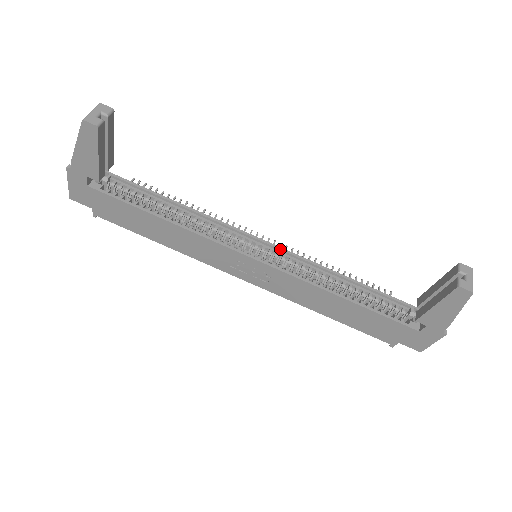
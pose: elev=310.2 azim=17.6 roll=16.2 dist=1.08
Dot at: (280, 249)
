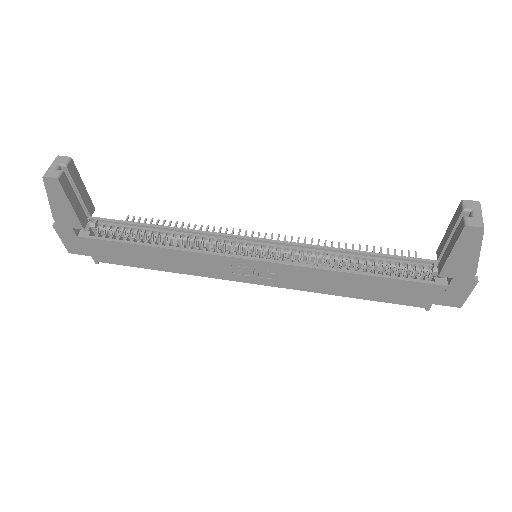
Dot at: (276, 242)
